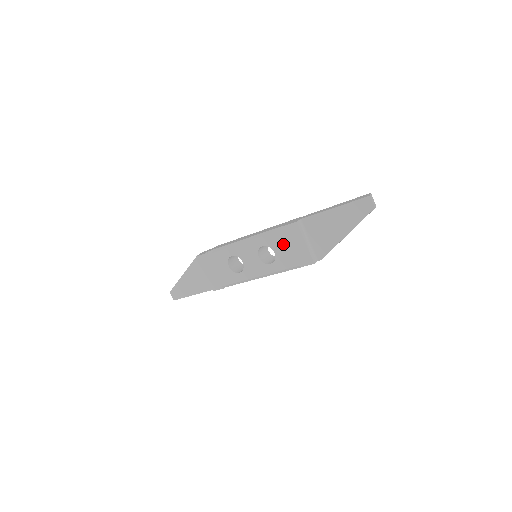
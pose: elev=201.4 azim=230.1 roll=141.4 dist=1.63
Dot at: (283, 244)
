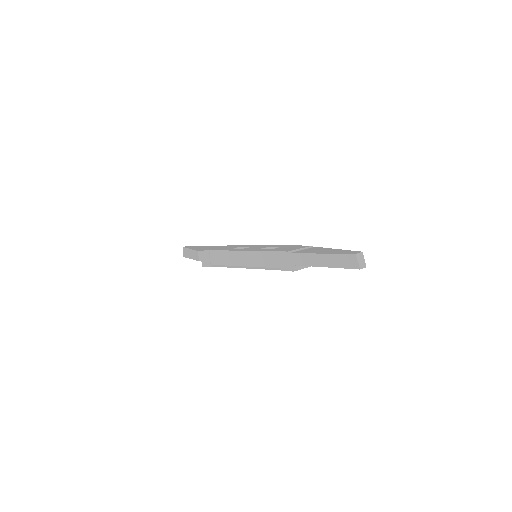
Dot at: occluded
